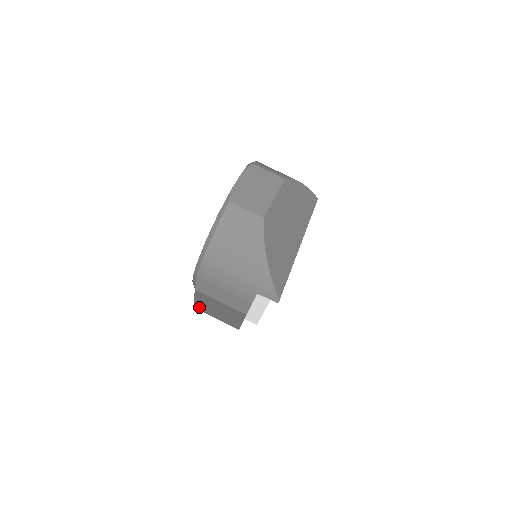
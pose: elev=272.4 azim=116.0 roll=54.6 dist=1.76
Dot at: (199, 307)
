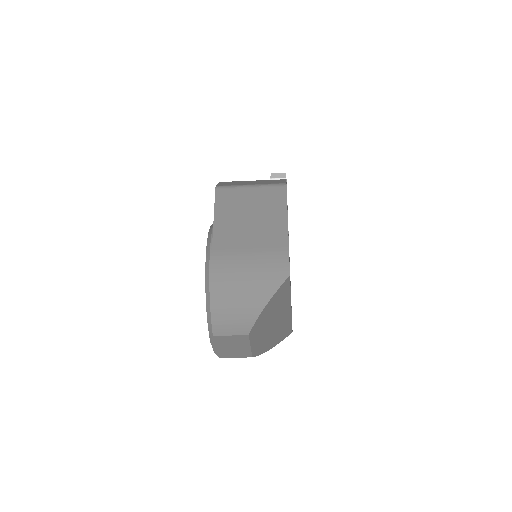
Dot at: occluded
